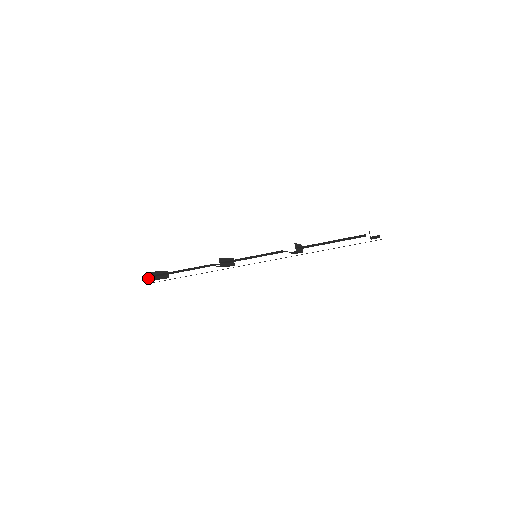
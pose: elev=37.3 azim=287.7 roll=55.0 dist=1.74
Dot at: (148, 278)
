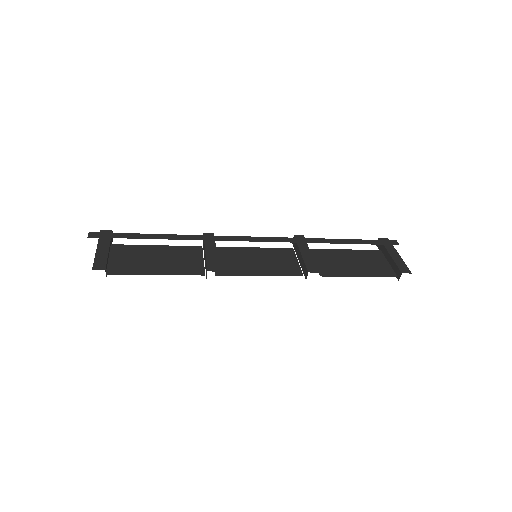
Dot at: (106, 276)
